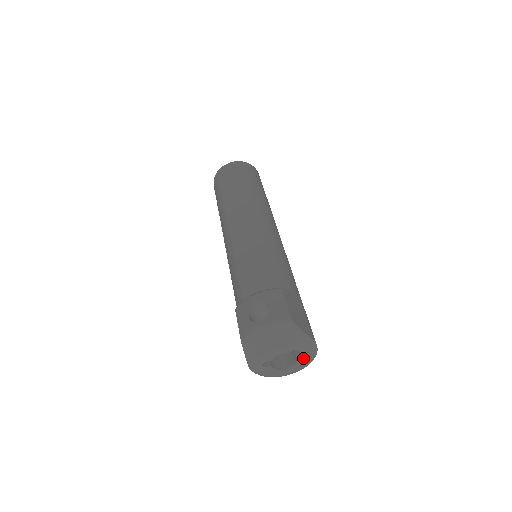
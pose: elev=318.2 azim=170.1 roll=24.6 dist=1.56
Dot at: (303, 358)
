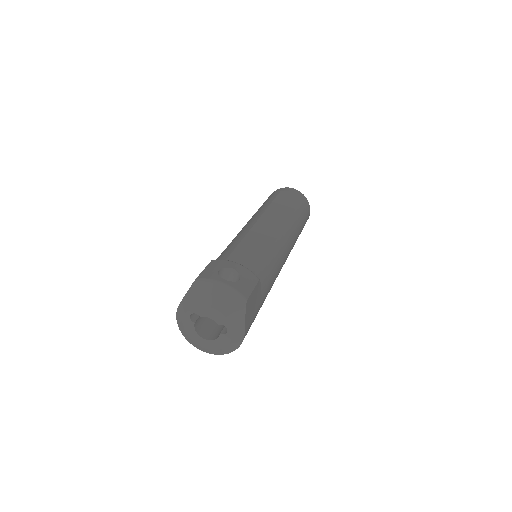
Dot at: (223, 341)
